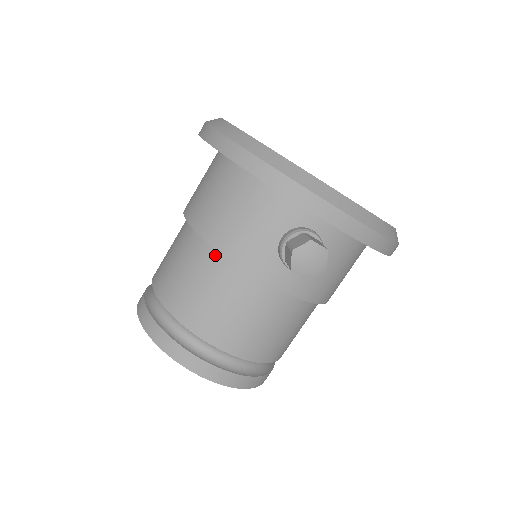
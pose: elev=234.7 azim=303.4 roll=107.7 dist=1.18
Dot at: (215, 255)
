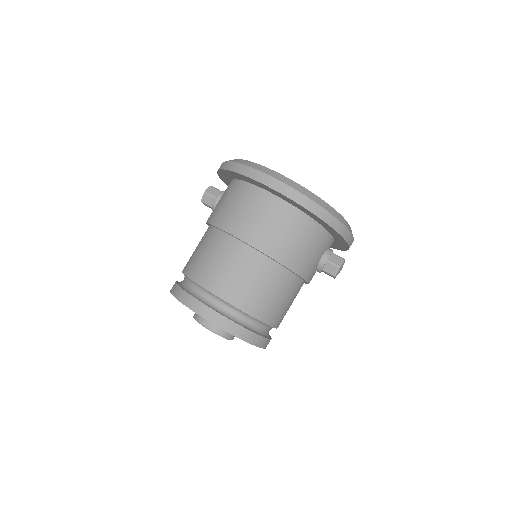
Dot at: (287, 274)
